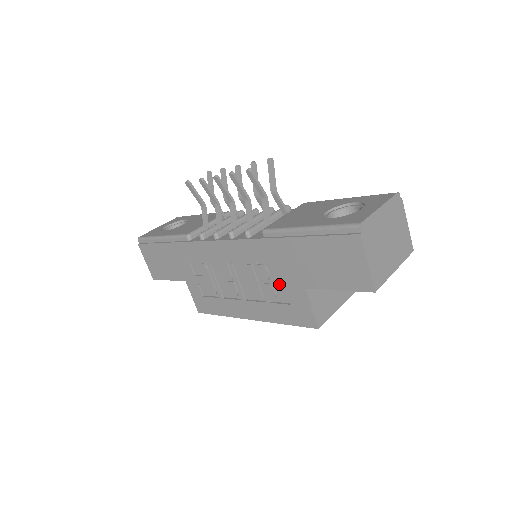
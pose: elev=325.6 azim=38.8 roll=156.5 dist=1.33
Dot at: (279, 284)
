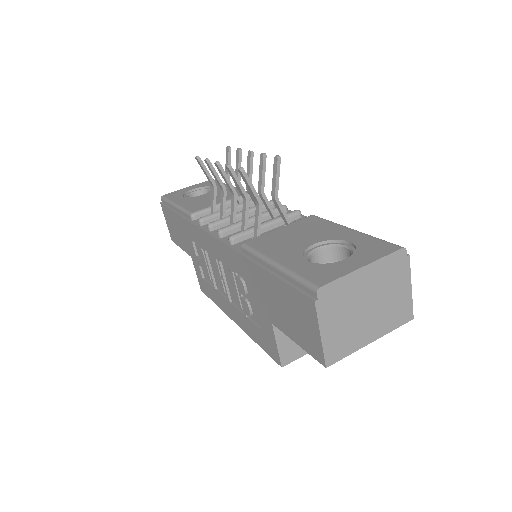
Dot at: (254, 304)
